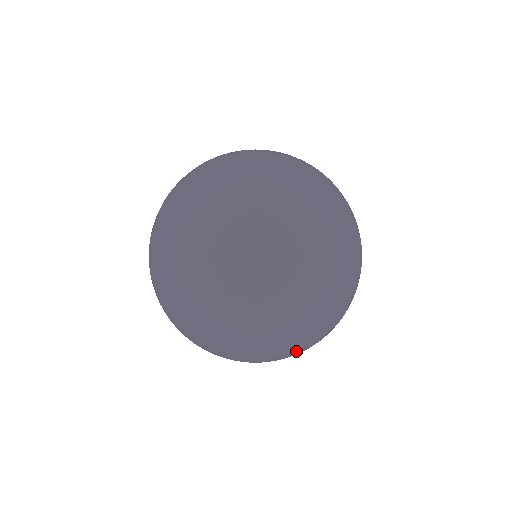
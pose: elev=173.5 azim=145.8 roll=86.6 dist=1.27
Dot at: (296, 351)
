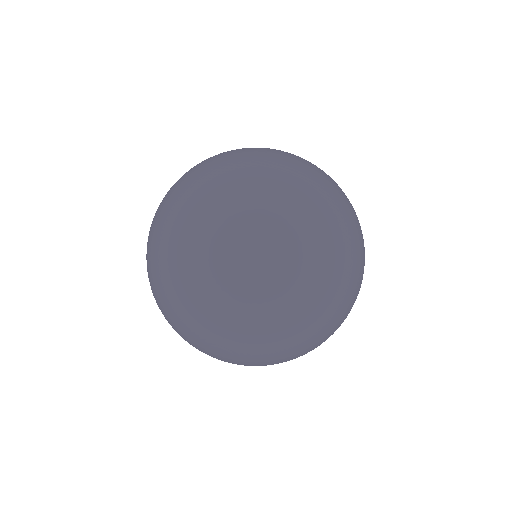
Dot at: occluded
